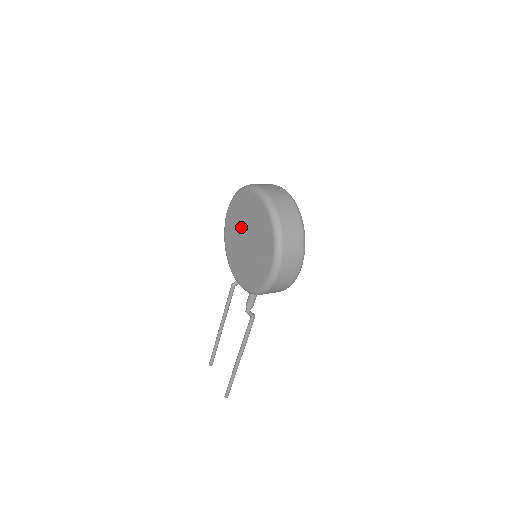
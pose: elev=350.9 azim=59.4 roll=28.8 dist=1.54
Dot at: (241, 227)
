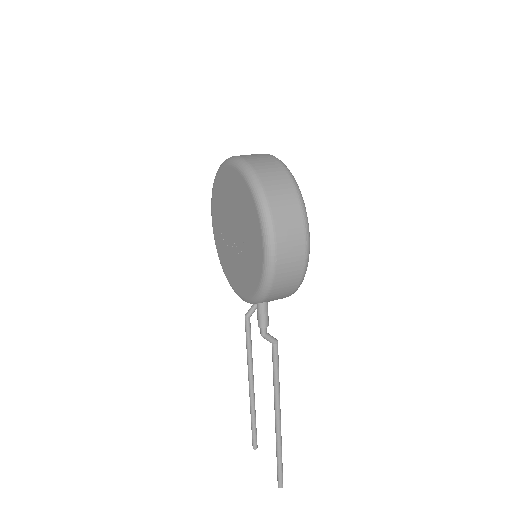
Dot at: (225, 221)
